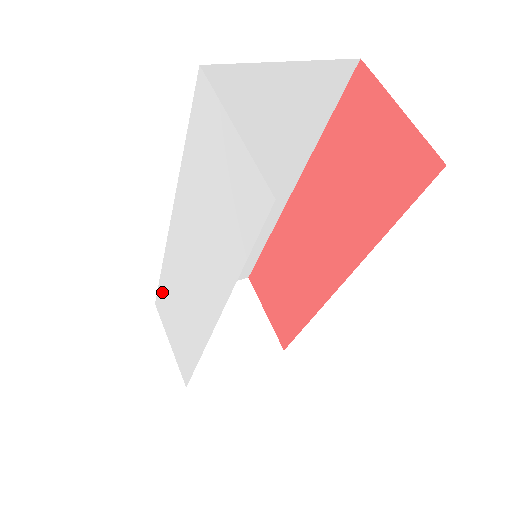
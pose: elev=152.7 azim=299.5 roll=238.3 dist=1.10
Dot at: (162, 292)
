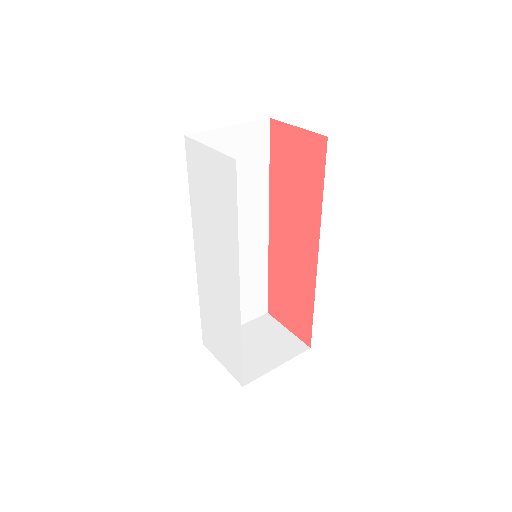
Dot at: (204, 322)
